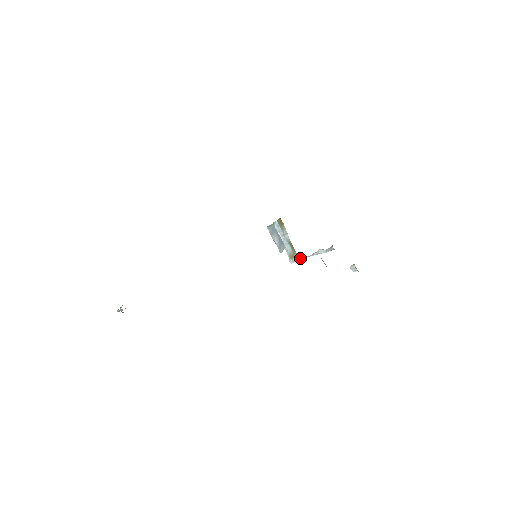
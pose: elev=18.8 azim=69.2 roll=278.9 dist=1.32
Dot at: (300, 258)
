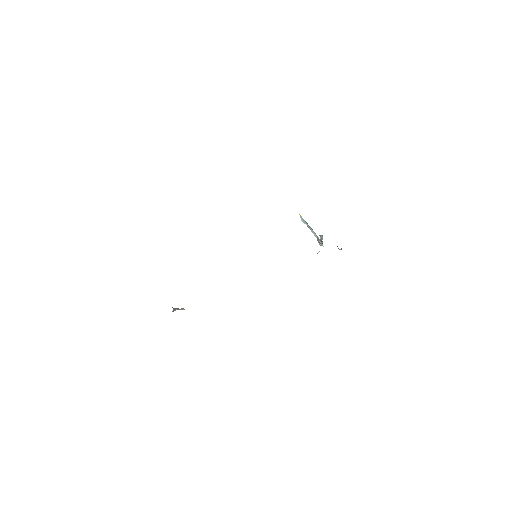
Dot at: (320, 242)
